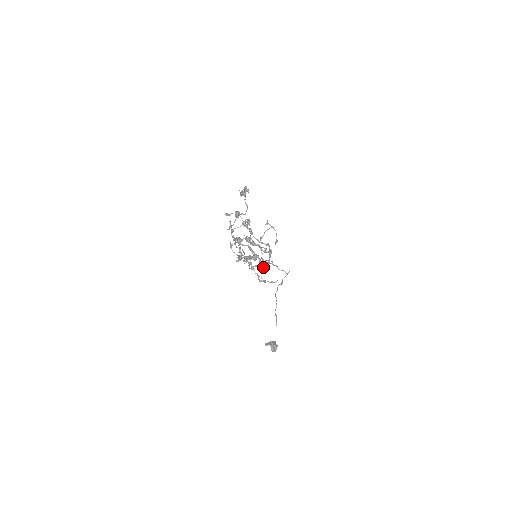
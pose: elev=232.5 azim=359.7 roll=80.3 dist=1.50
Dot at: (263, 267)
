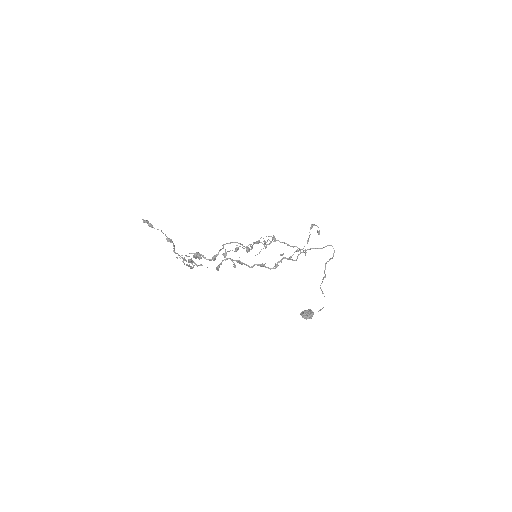
Dot at: (213, 258)
